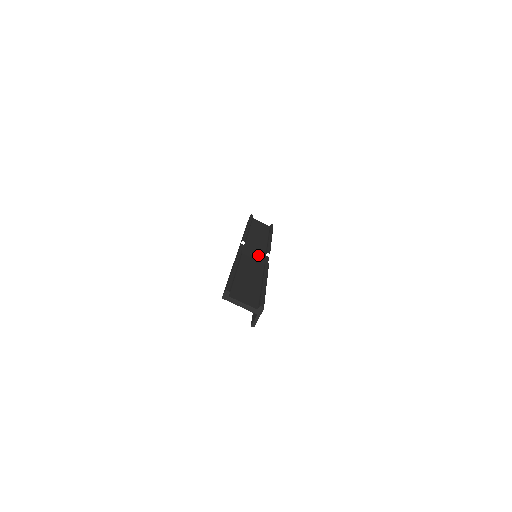
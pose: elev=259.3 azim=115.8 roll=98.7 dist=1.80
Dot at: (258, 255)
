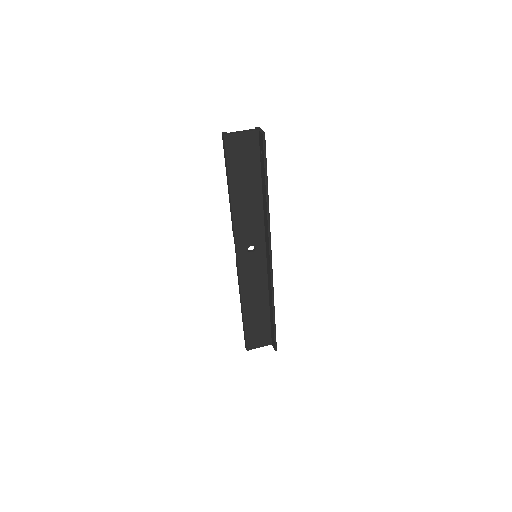
Dot at: (256, 250)
